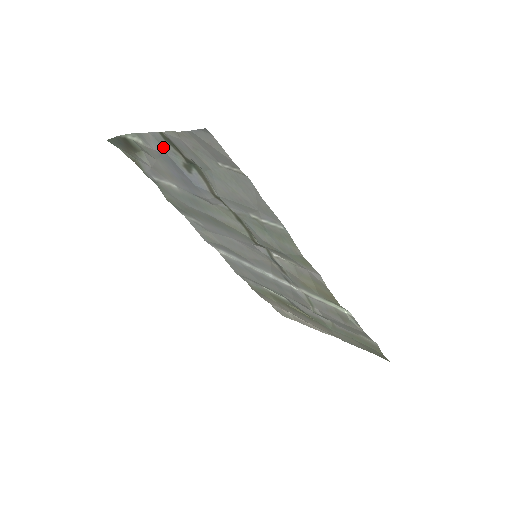
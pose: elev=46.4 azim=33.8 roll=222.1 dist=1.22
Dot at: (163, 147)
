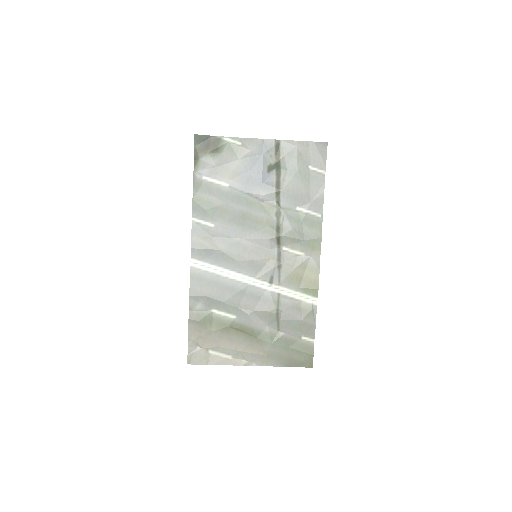
Dot at: (265, 150)
